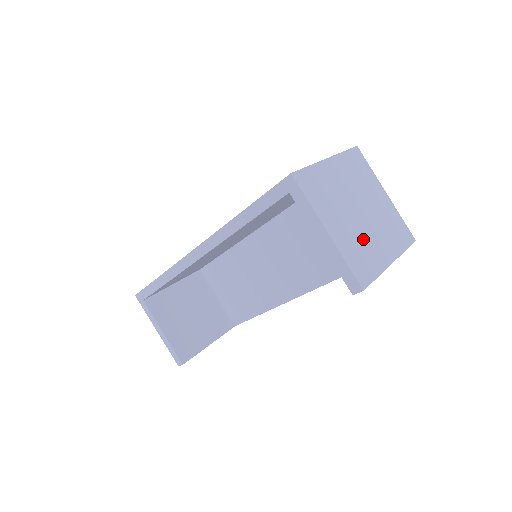
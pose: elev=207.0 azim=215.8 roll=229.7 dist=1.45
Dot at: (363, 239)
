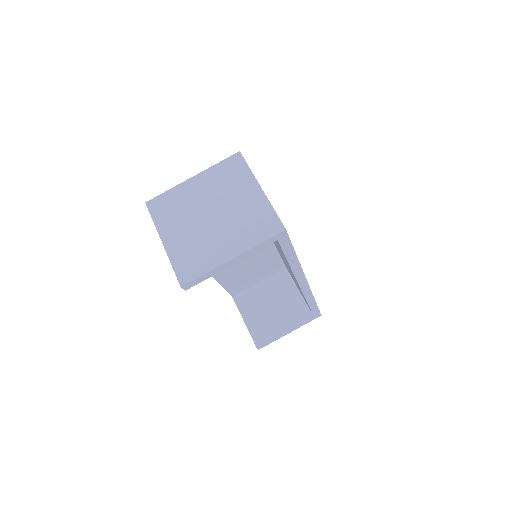
Dot at: (203, 241)
